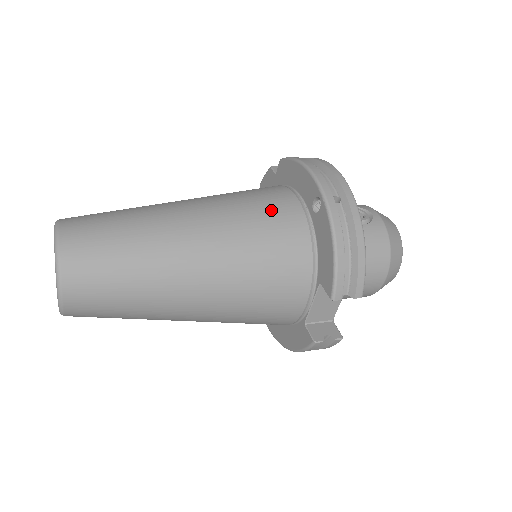
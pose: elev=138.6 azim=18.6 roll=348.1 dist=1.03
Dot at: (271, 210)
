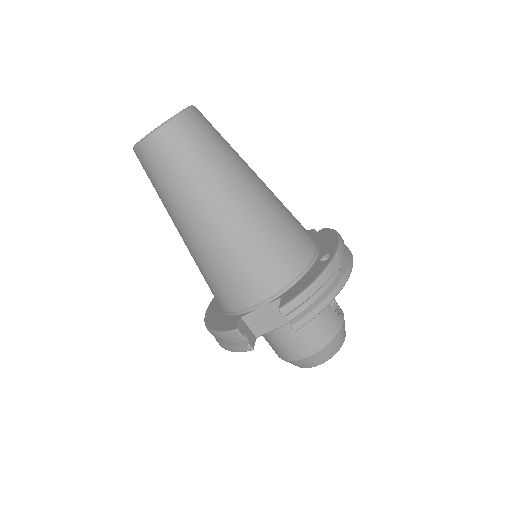
Dot at: (299, 233)
